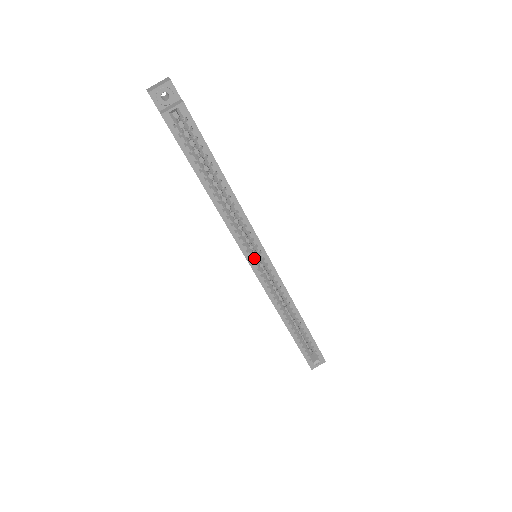
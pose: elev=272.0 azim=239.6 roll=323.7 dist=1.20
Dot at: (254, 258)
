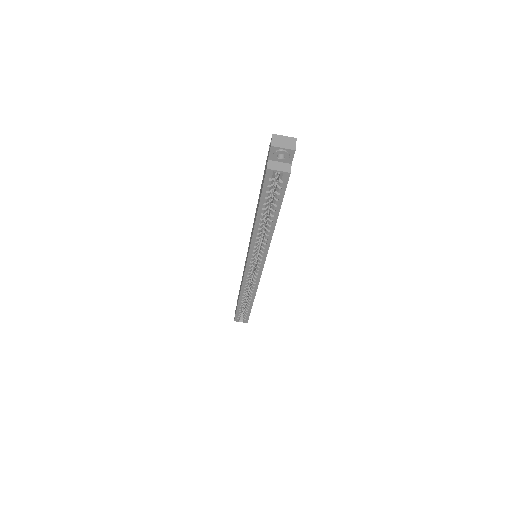
Dot at: (253, 263)
